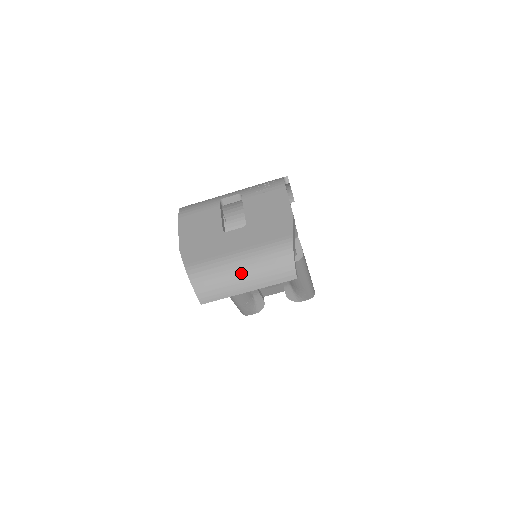
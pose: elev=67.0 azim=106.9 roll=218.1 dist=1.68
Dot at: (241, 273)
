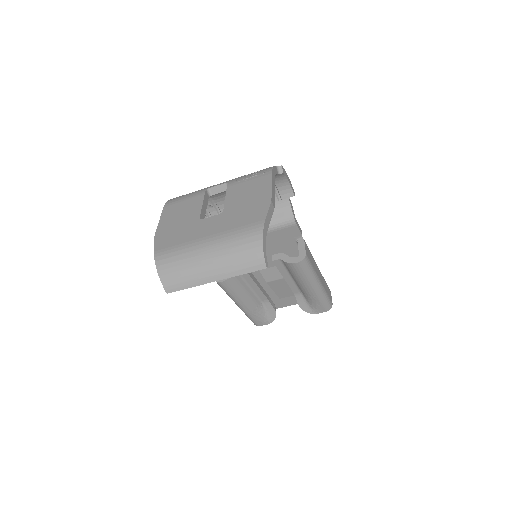
Dot at: (207, 260)
